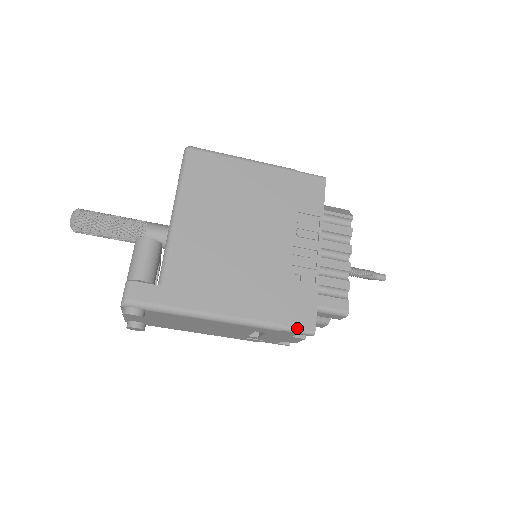
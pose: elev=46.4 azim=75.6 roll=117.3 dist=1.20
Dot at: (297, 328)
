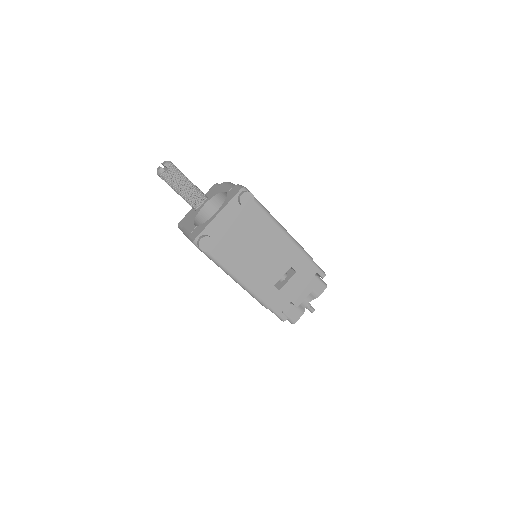
Dot at: (318, 266)
